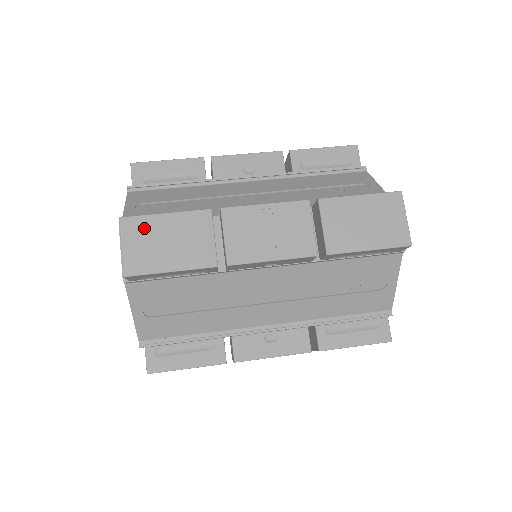
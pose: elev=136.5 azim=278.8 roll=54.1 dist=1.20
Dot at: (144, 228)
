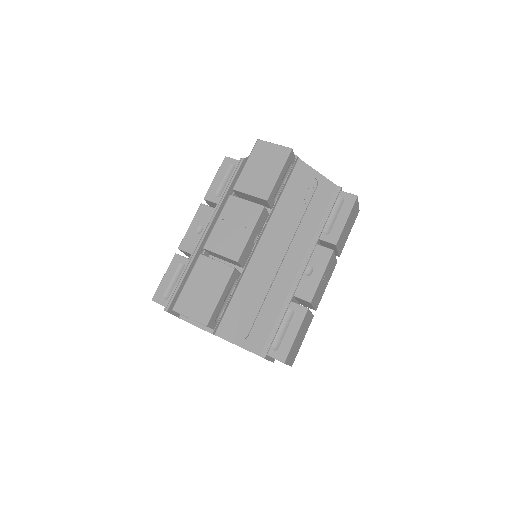
Dot at: (292, 350)
